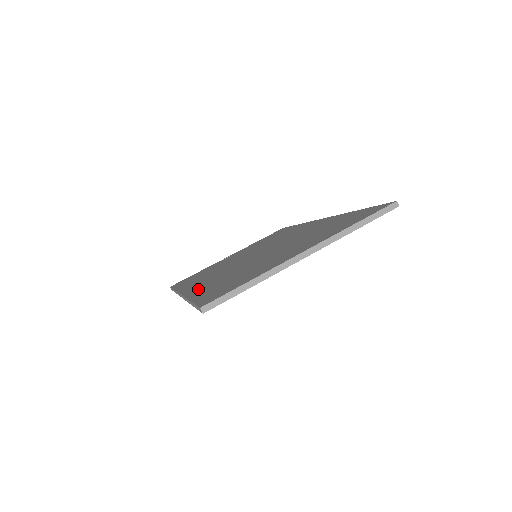
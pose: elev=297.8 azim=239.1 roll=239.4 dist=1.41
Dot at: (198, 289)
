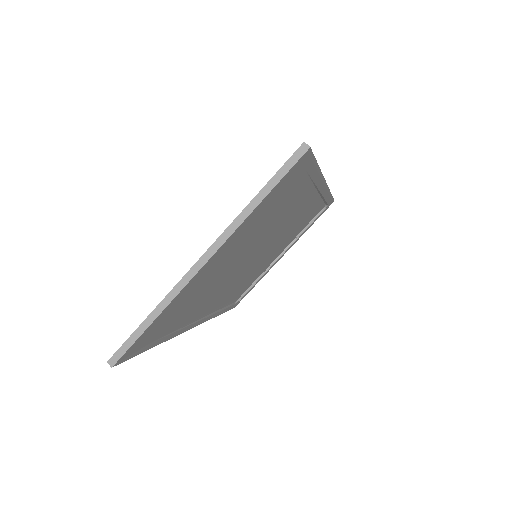
Dot at: occluded
